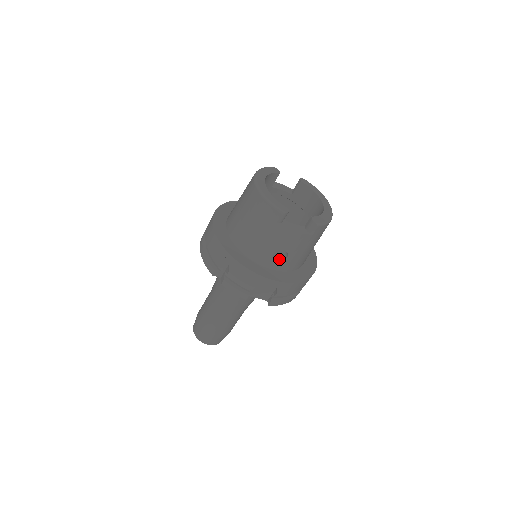
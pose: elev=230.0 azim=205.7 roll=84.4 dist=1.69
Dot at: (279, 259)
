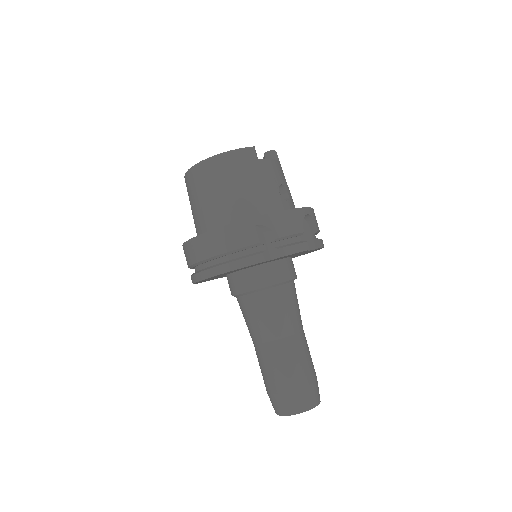
Dot at: occluded
